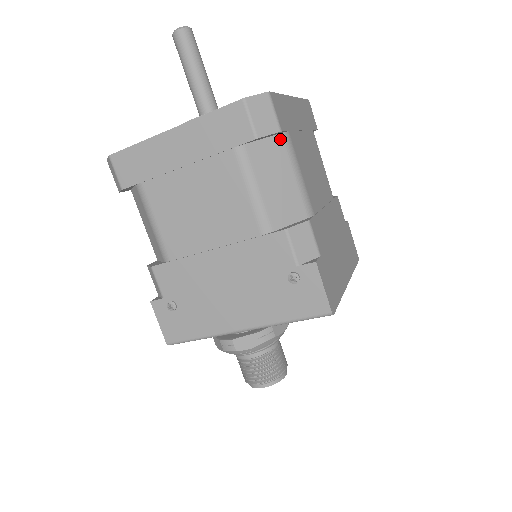
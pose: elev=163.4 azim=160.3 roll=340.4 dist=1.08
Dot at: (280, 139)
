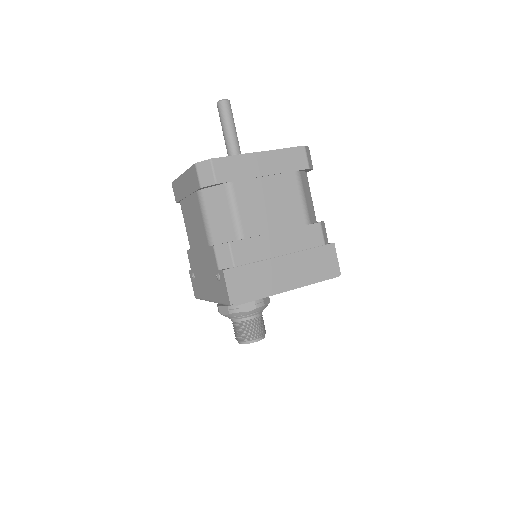
Dot at: (224, 187)
